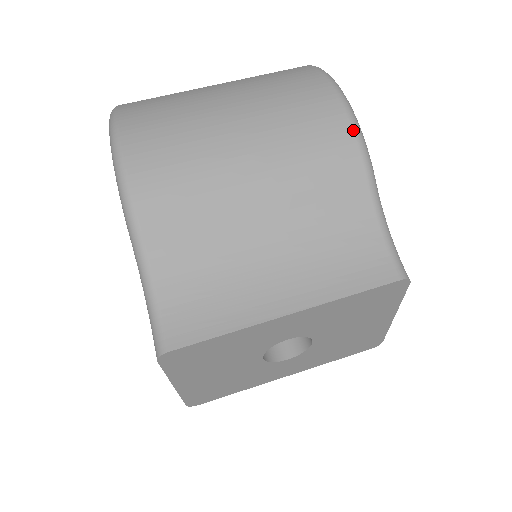
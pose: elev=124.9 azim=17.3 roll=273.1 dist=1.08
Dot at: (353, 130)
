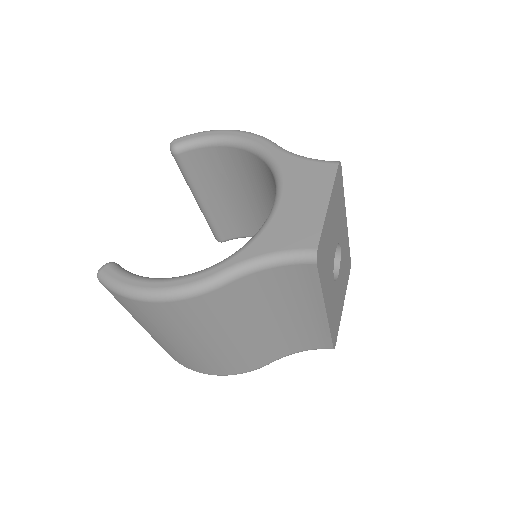
Dot at: occluded
